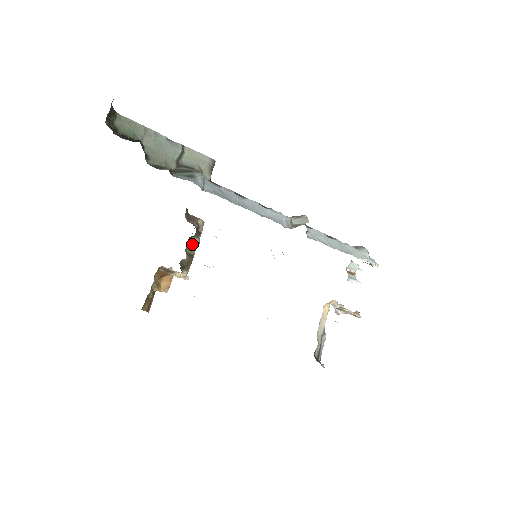
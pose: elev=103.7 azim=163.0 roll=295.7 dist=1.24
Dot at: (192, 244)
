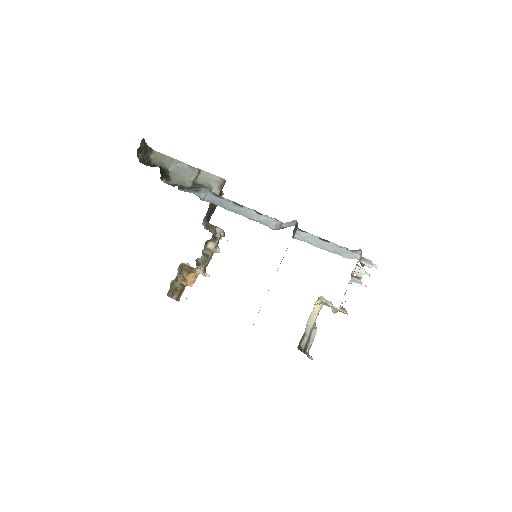
Dot at: (209, 247)
